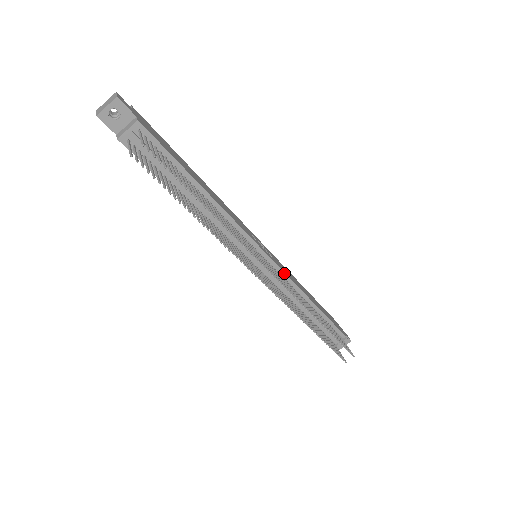
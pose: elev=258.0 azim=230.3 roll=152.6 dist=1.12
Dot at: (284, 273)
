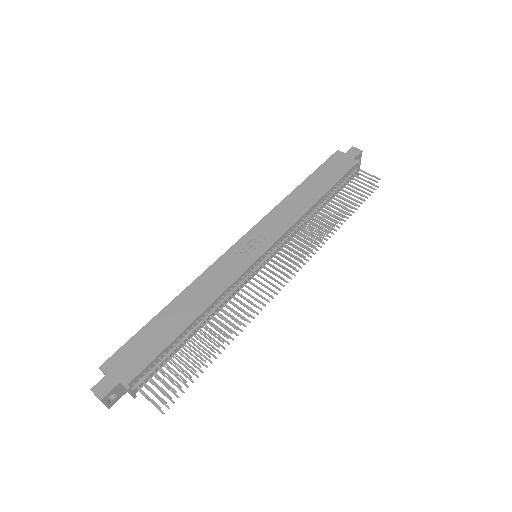
Dot at: (283, 235)
